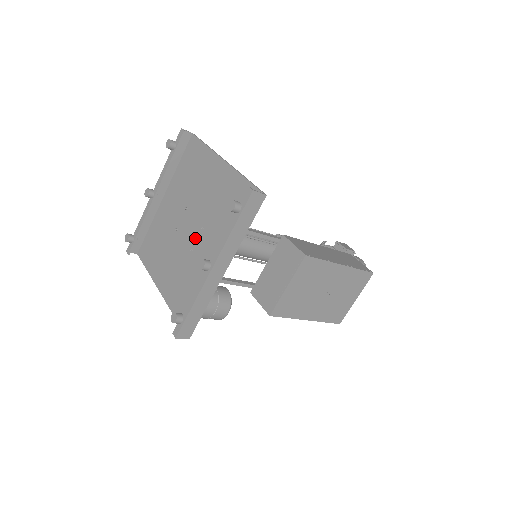
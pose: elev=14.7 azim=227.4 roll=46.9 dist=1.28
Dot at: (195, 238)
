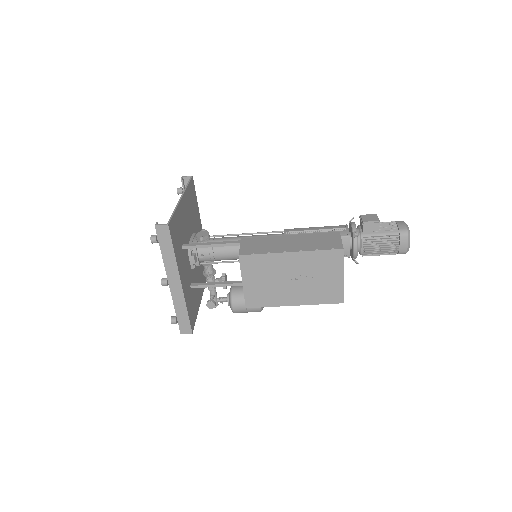
Dot at: occluded
